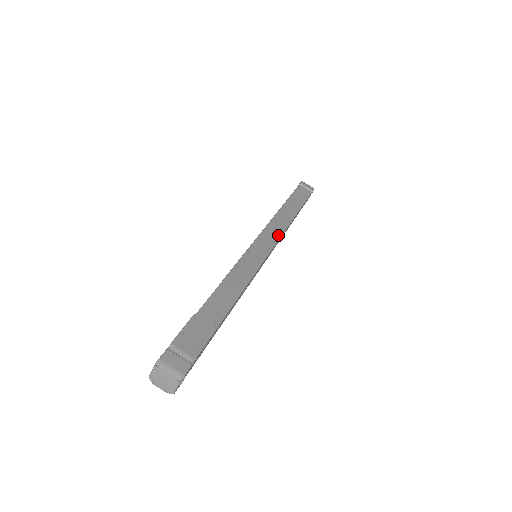
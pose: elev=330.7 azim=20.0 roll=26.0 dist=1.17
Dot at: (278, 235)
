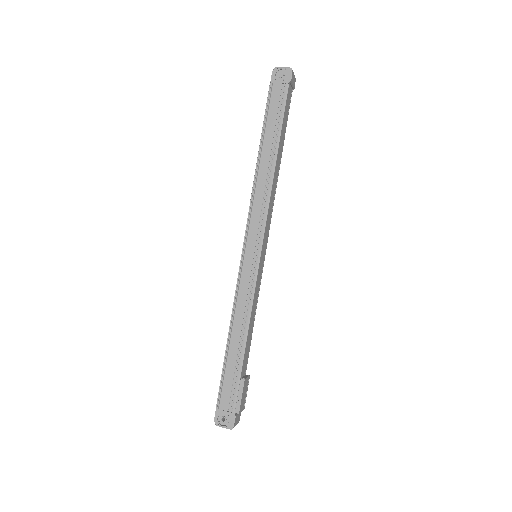
Dot at: (271, 216)
